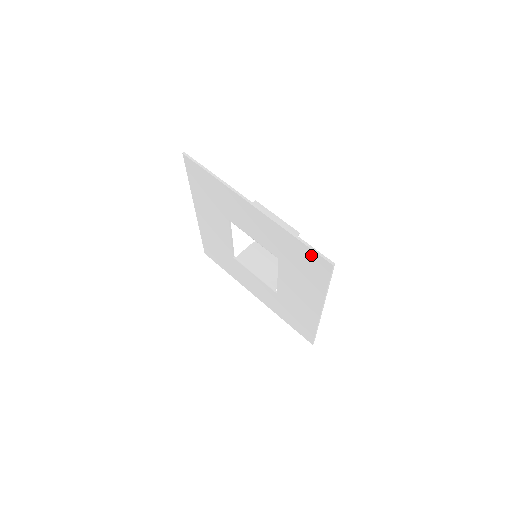
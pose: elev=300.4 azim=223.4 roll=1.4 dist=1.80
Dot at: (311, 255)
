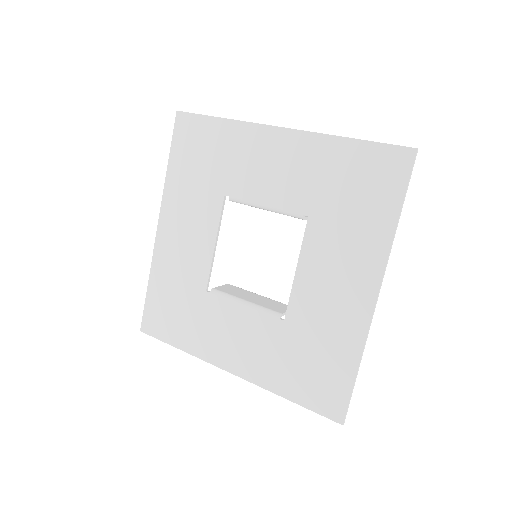
Dot at: (377, 157)
